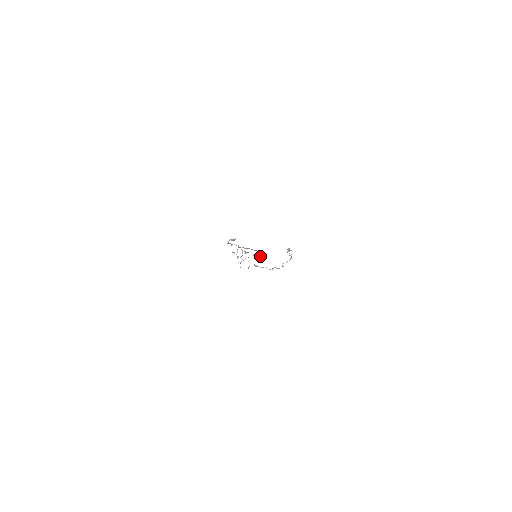
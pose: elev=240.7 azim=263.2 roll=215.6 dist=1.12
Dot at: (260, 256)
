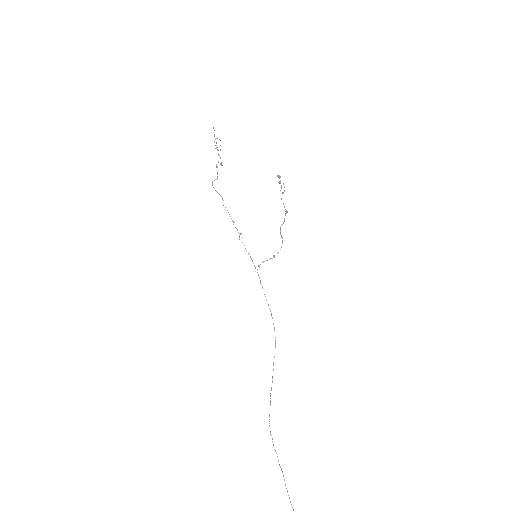
Dot at: occluded
